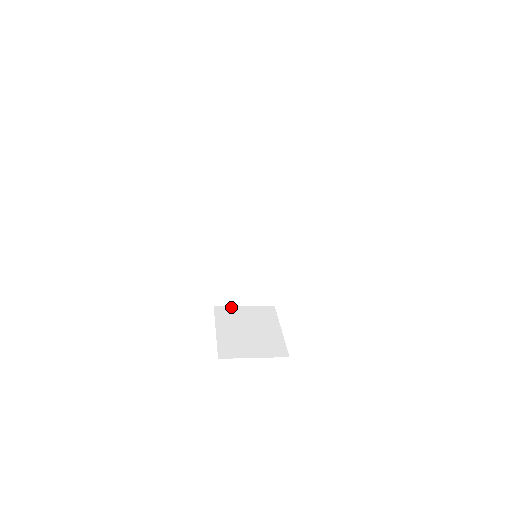
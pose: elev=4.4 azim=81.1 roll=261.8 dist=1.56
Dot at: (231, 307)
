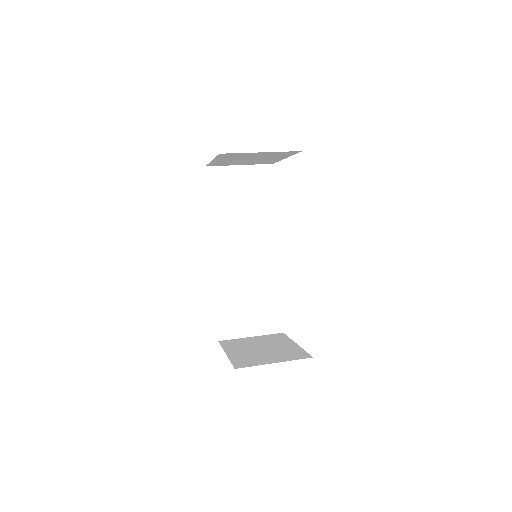
Dot at: (237, 339)
